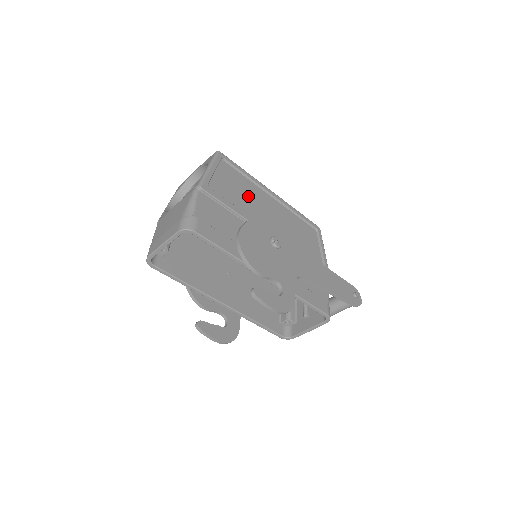
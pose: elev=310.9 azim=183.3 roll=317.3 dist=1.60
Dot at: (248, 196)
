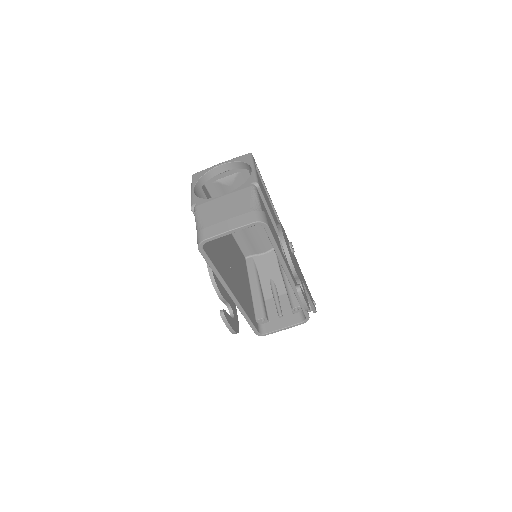
Dot at: (267, 201)
